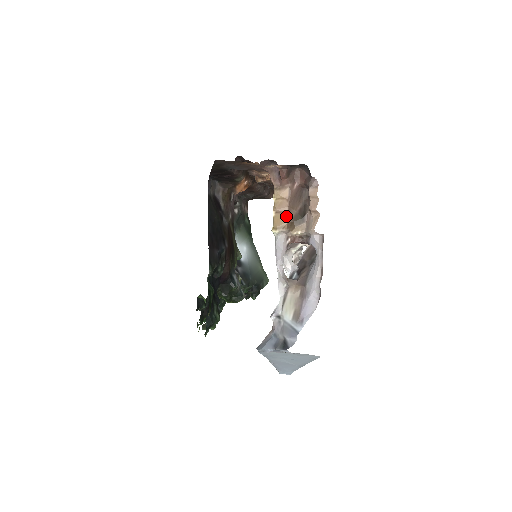
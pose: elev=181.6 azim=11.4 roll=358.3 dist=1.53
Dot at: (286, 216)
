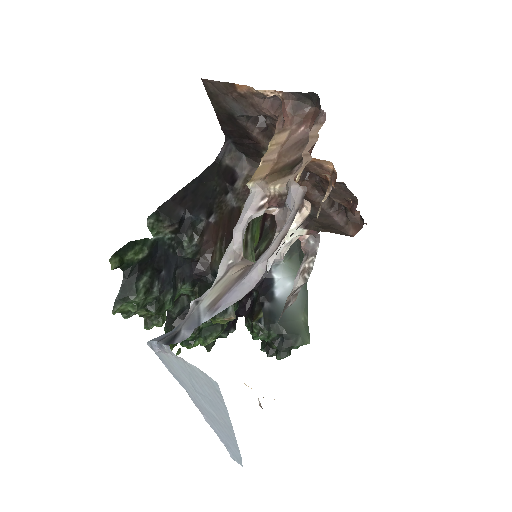
Dot at: (271, 165)
